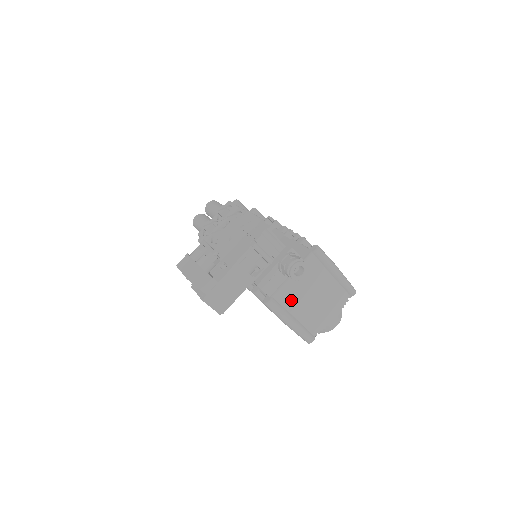
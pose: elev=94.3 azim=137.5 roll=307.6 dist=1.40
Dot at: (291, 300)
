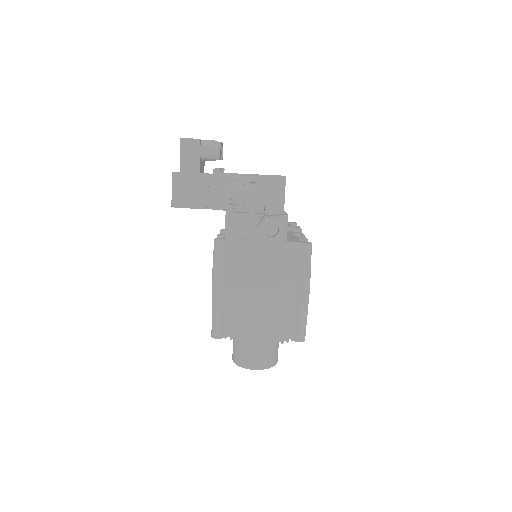
Dot at: (239, 266)
